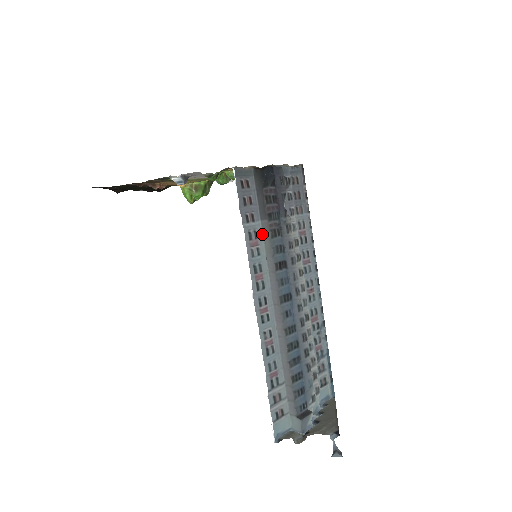
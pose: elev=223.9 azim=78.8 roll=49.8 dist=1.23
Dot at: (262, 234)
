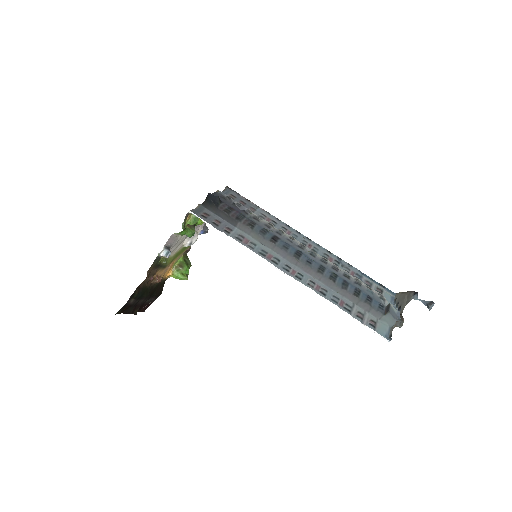
Dot at: (245, 234)
